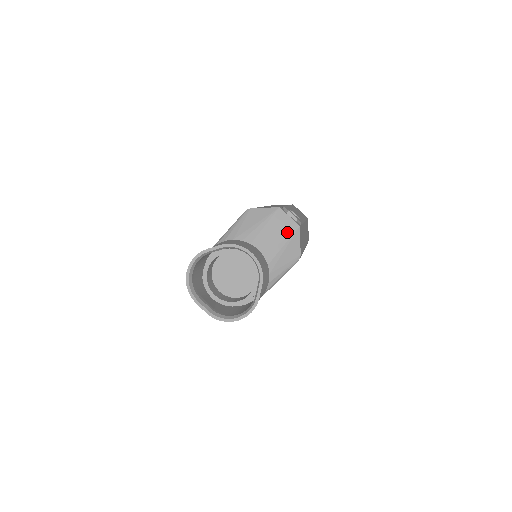
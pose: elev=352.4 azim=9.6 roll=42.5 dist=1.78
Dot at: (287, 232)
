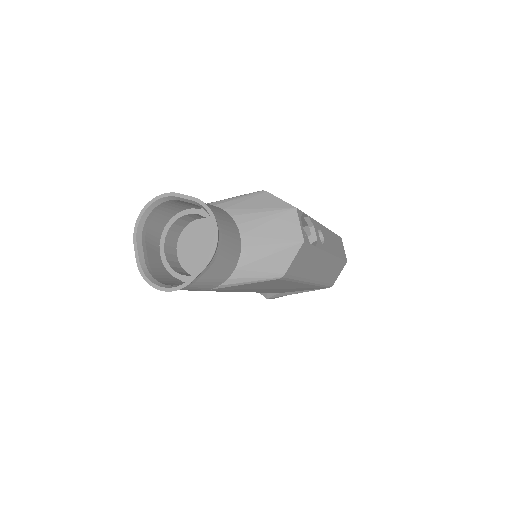
Dot at: (285, 238)
